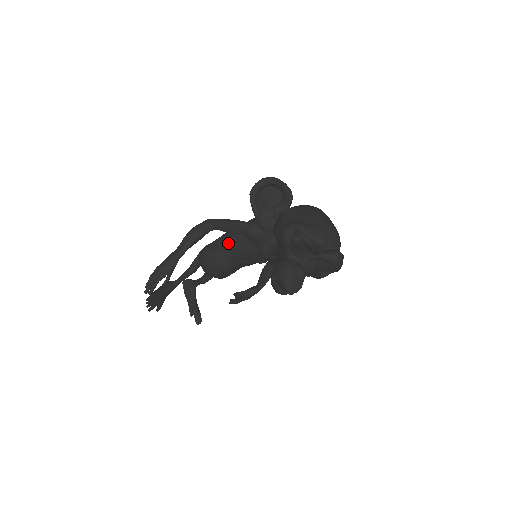
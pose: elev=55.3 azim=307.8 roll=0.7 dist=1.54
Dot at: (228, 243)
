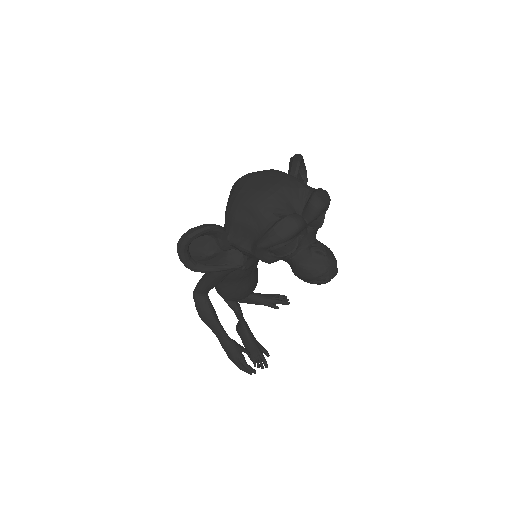
Dot at: (228, 279)
